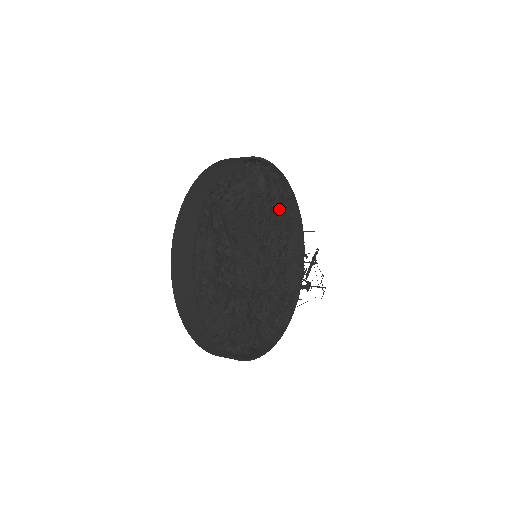
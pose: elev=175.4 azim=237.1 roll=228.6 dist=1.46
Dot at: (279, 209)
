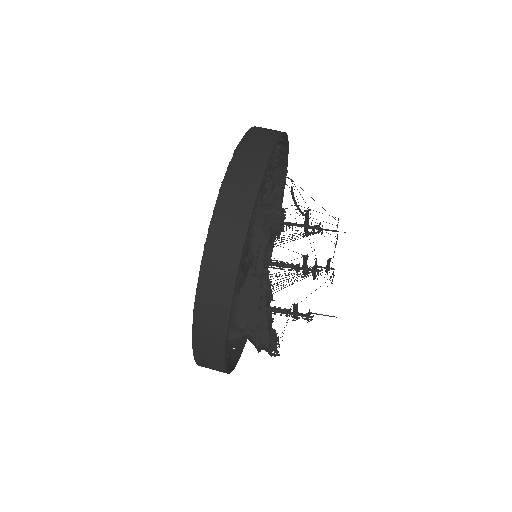
Dot at: occluded
